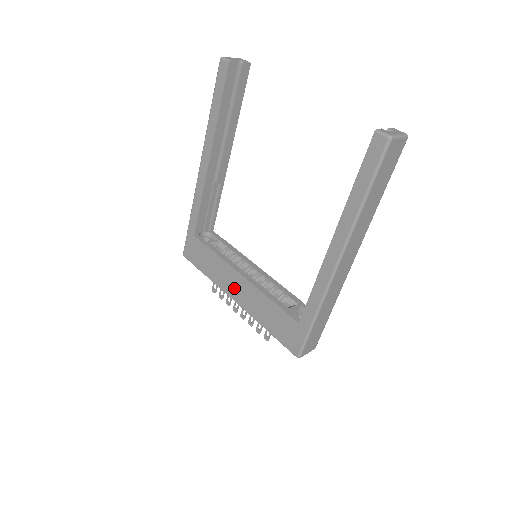
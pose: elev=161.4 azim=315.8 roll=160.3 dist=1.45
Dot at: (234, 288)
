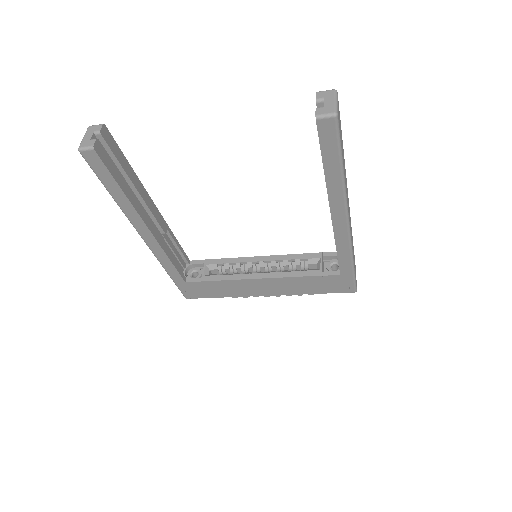
Dot at: (259, 289)
